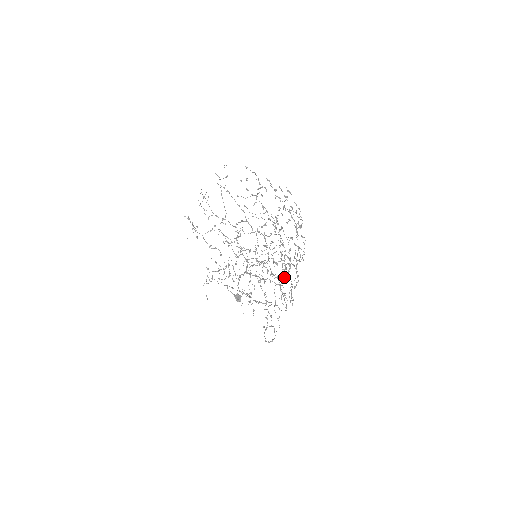
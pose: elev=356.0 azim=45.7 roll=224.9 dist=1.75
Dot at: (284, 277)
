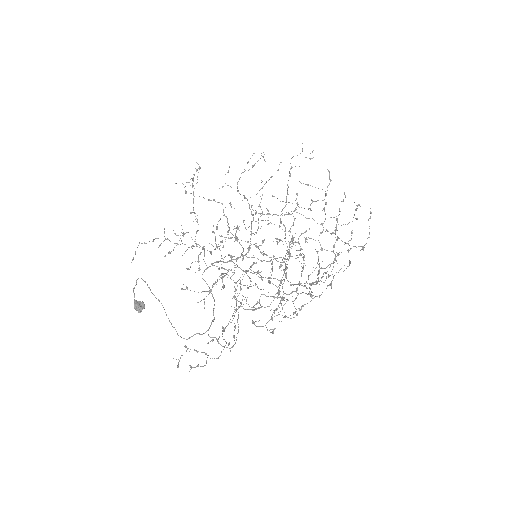
Dot at: occluded
